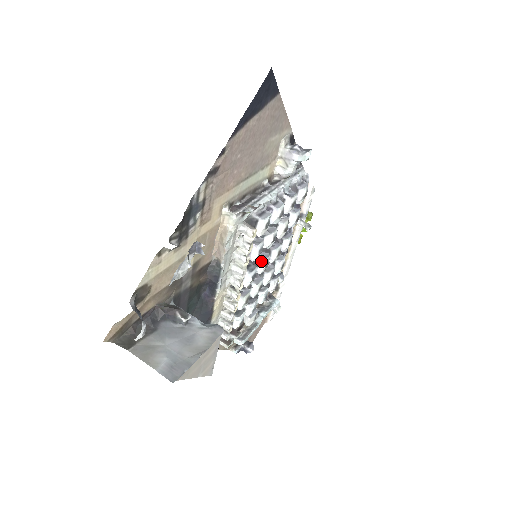
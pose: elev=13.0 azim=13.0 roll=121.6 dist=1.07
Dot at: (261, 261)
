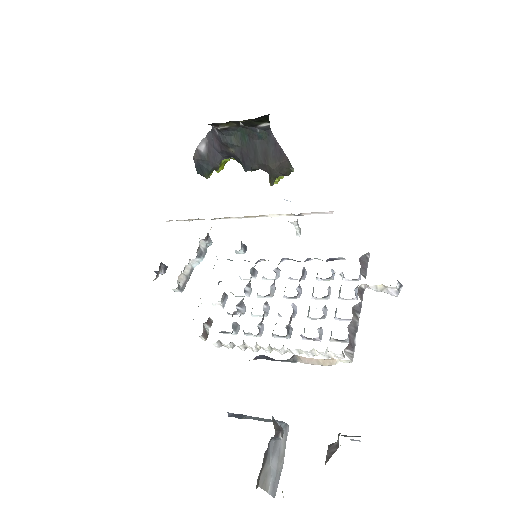
Dot at: (293, 317)
